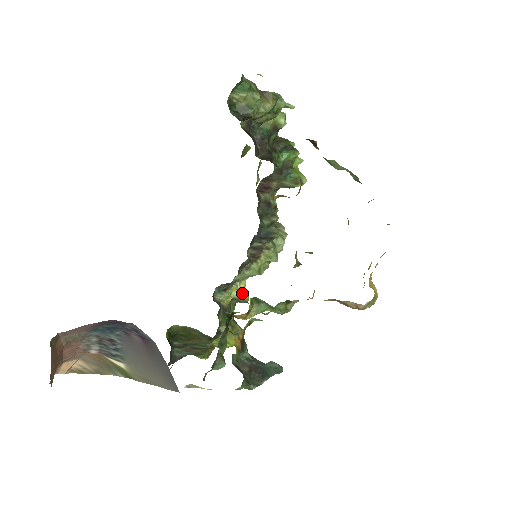
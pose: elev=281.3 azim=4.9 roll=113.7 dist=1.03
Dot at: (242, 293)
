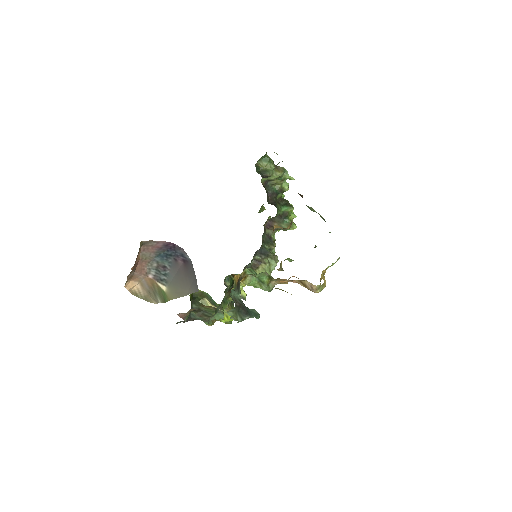
Dot at: (243, 292)
